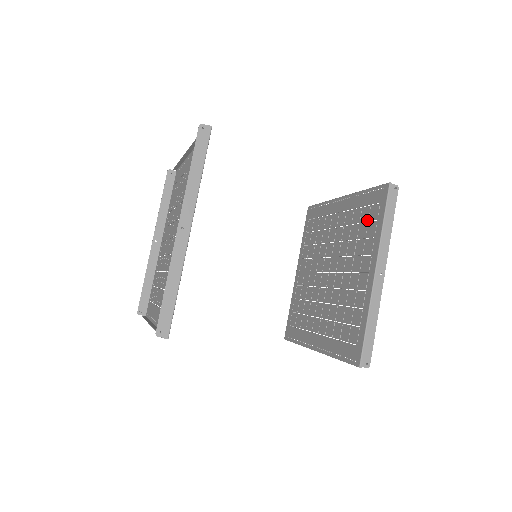
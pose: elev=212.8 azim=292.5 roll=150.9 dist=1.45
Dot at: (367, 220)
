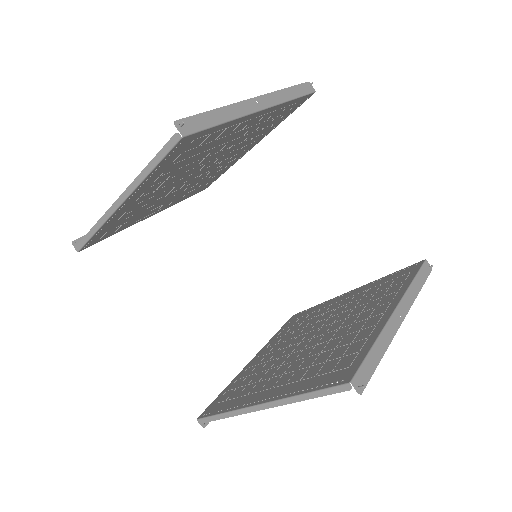
Dot at: (388, 286)
